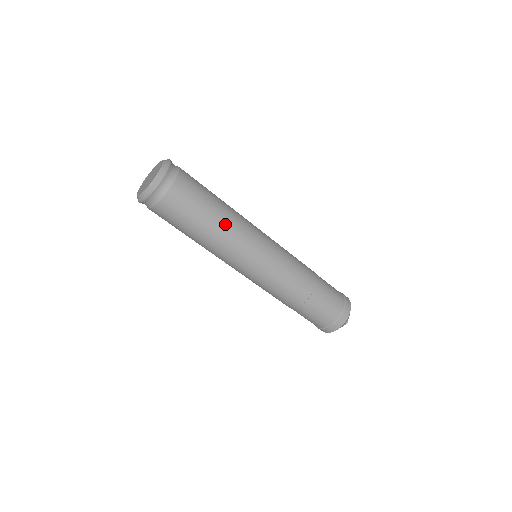
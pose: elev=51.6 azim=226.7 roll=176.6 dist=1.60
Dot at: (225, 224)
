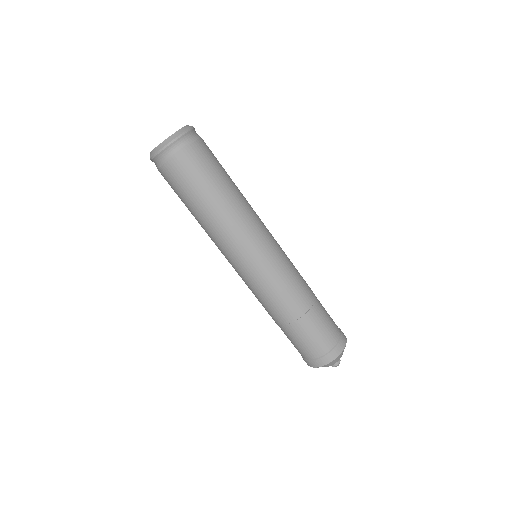
Dot at: (232, 204)
